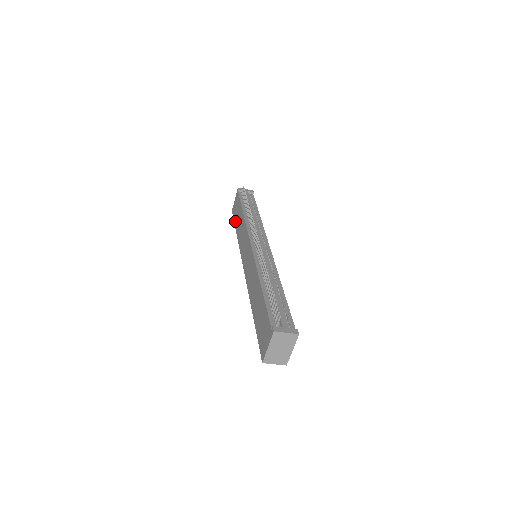
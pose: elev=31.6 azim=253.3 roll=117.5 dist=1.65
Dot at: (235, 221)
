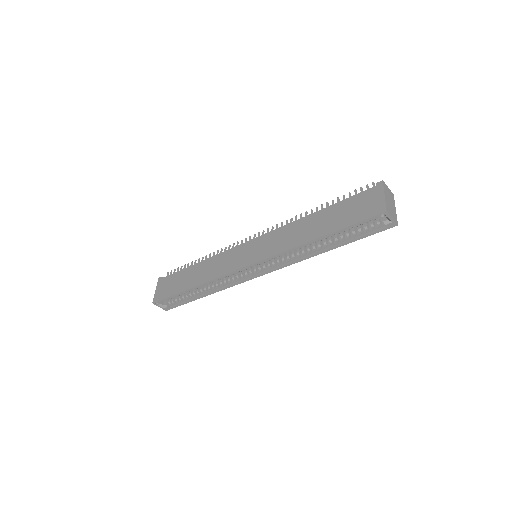
Dot at: (177, 290)
